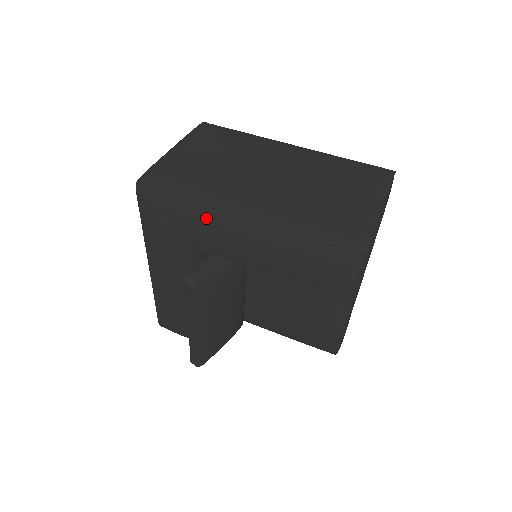
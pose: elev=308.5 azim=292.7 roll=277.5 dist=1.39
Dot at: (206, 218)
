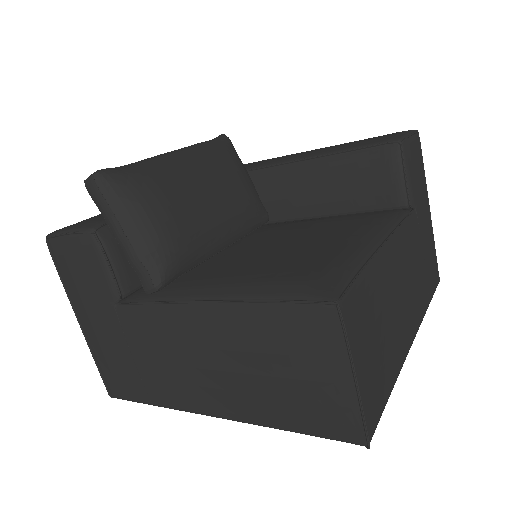
Dot at: occluded
